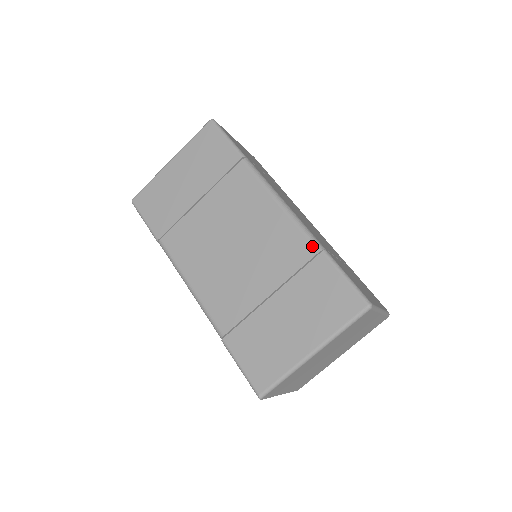
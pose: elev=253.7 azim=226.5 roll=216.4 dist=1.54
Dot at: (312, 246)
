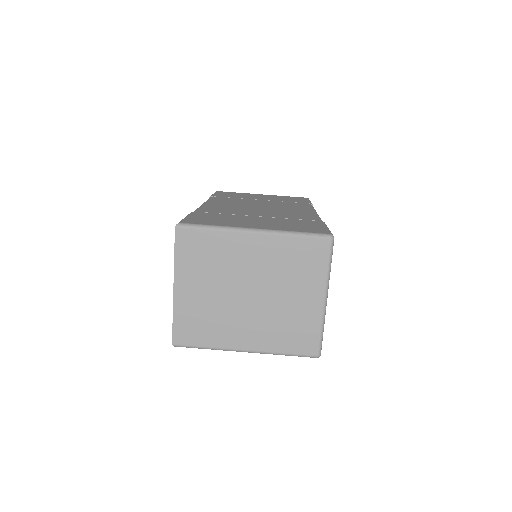
Dot at: (318, 219)
